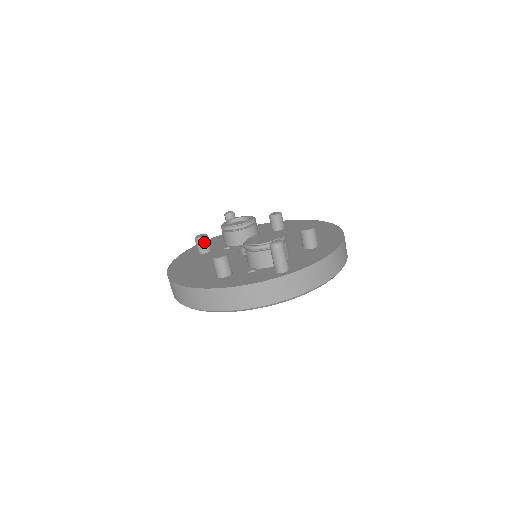
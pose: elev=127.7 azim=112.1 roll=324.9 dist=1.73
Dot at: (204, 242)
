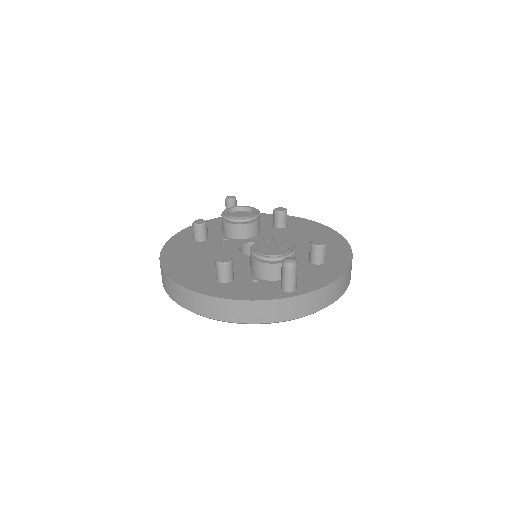
Dot at: (202, 230)
